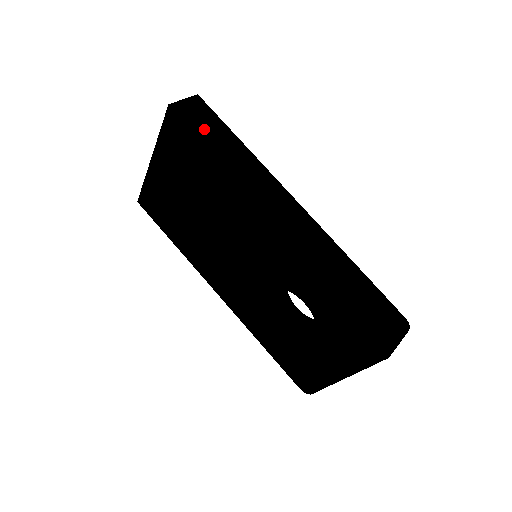
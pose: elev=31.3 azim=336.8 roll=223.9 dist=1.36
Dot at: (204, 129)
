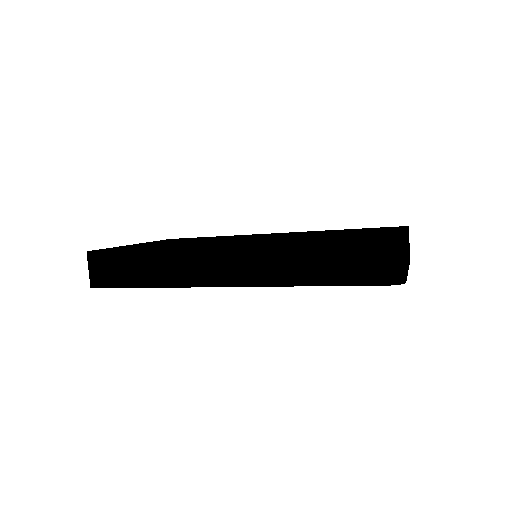
Dot at: (120, 276)
